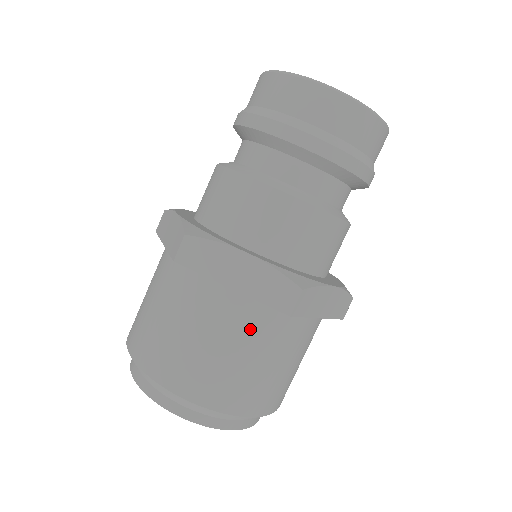
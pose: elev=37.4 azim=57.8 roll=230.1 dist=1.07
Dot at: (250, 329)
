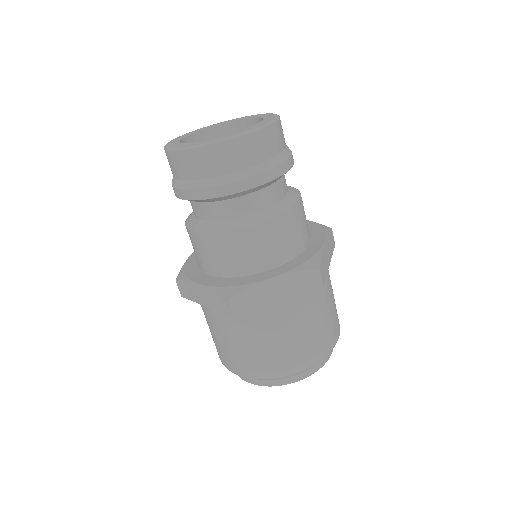
Dot at: (233, 327)
